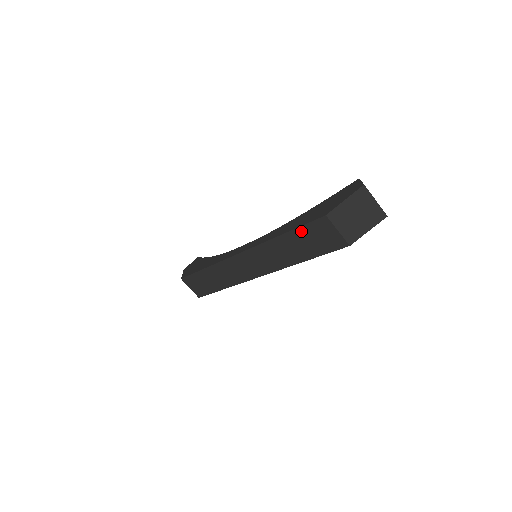
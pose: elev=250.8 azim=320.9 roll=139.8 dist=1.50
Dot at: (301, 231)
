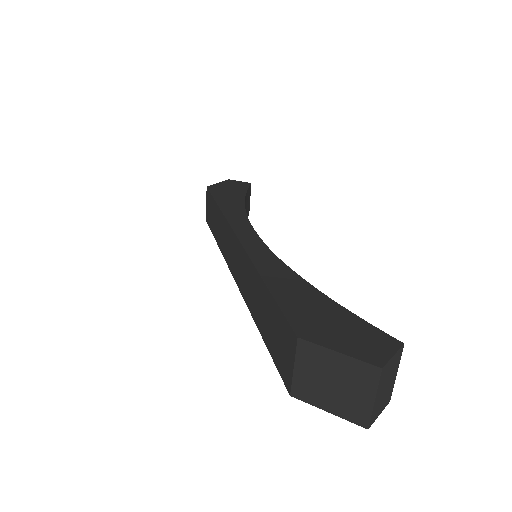
Dot at: (275, 307)
